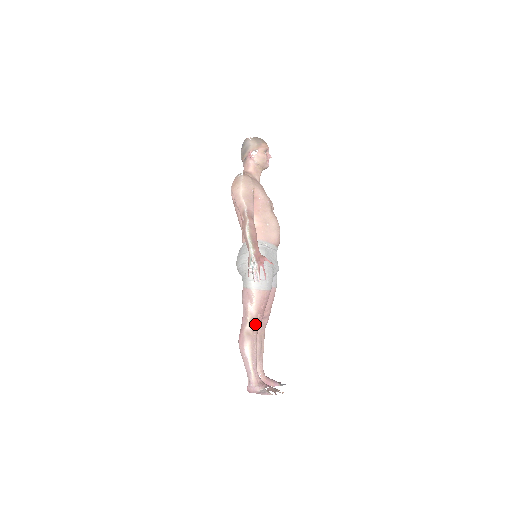
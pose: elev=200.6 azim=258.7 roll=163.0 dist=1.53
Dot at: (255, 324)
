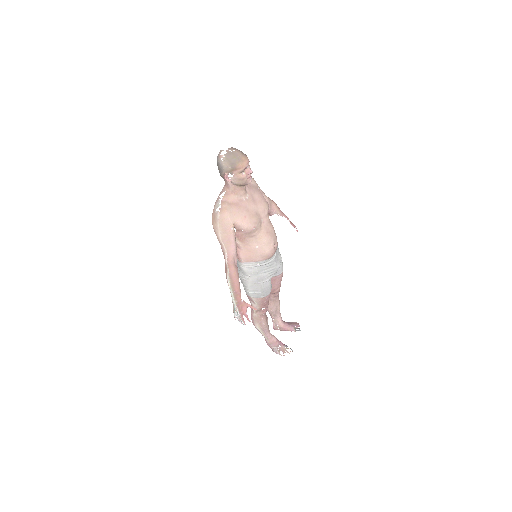
Dot at: (261, 313)
